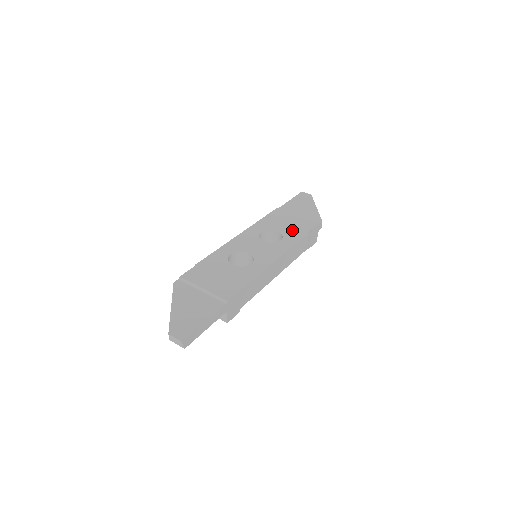
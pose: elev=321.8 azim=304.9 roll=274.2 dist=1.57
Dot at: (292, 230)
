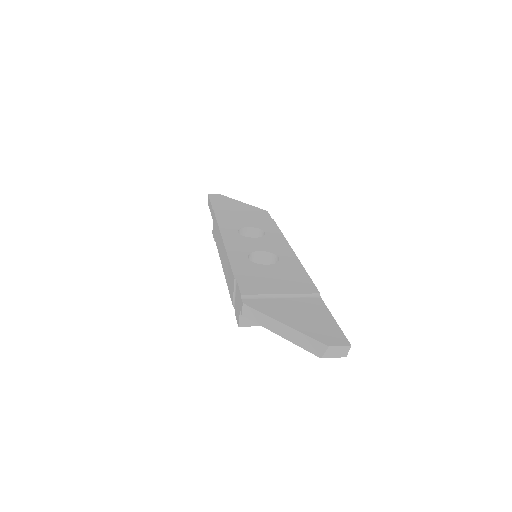
Dot at: (259, 222)
